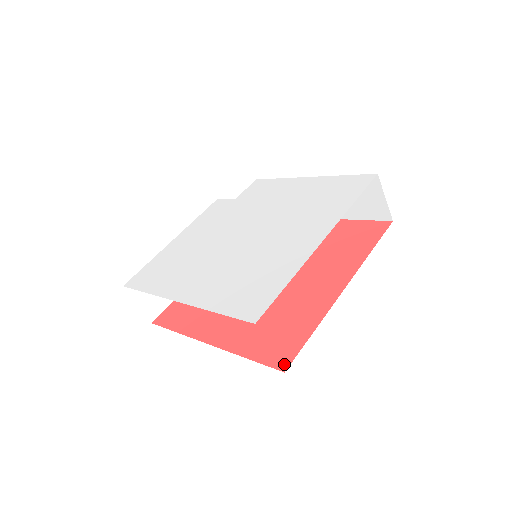
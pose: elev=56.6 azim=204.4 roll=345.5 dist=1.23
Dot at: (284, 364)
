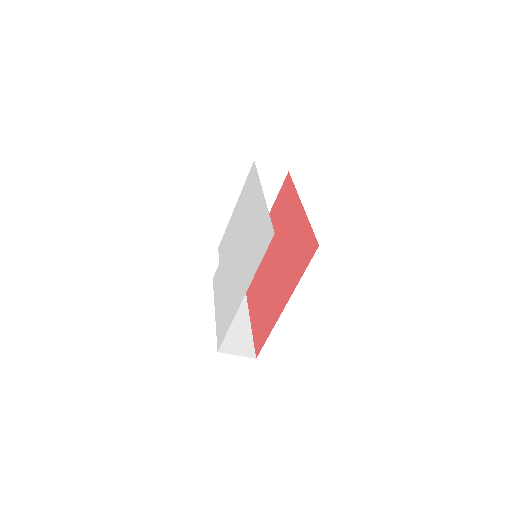
Dot at: (315, 246)
